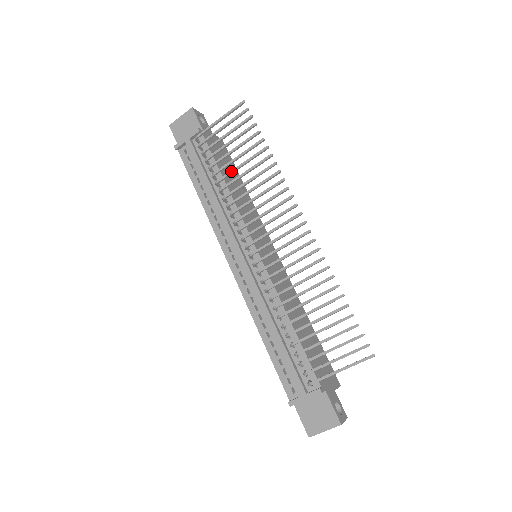
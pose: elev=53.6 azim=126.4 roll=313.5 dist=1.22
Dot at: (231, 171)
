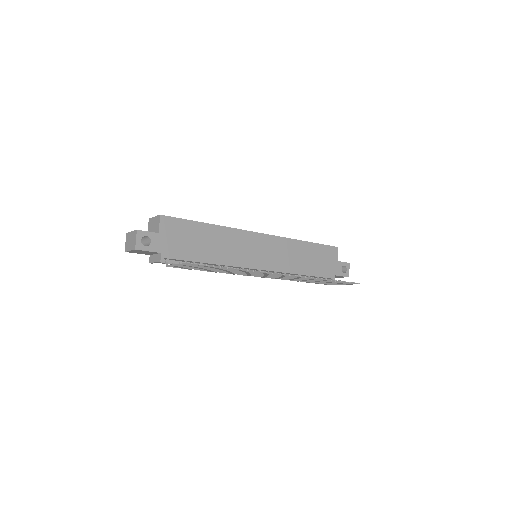
Dot at: occluded
